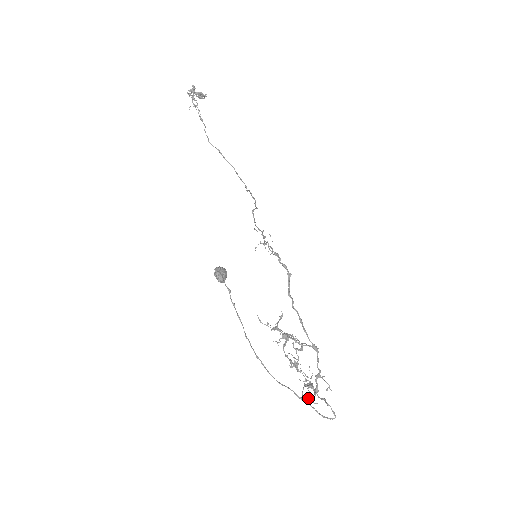
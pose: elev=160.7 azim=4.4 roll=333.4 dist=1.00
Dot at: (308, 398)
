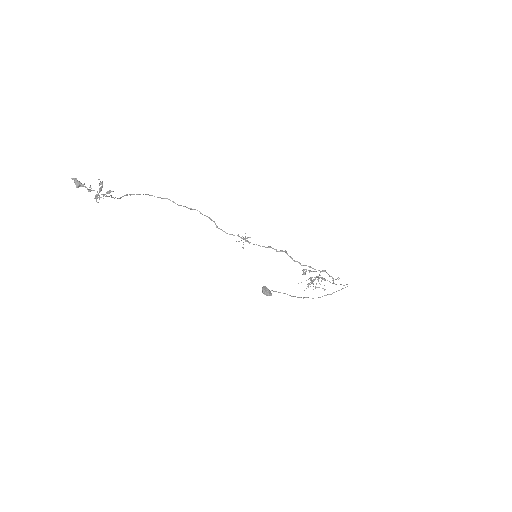
Dot at: occluded
